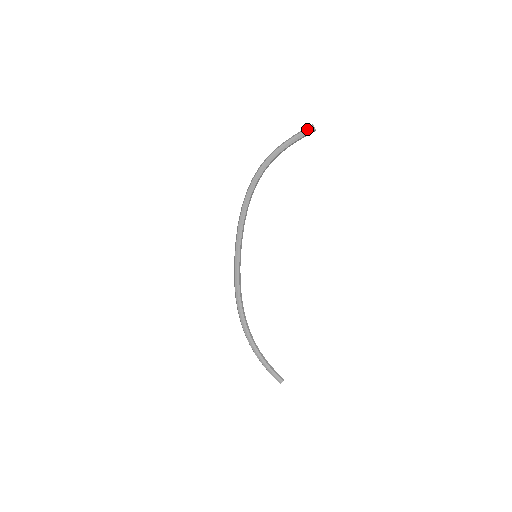
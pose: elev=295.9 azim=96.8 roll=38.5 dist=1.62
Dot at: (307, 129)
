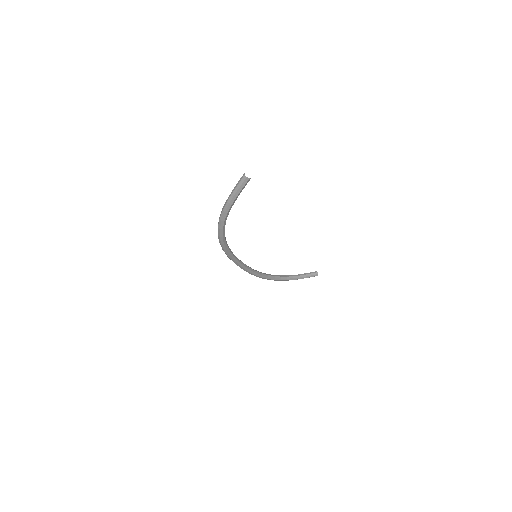
Dot at: (243, 184)
